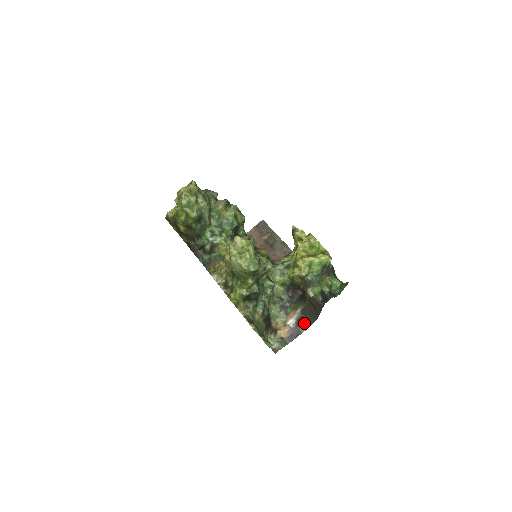
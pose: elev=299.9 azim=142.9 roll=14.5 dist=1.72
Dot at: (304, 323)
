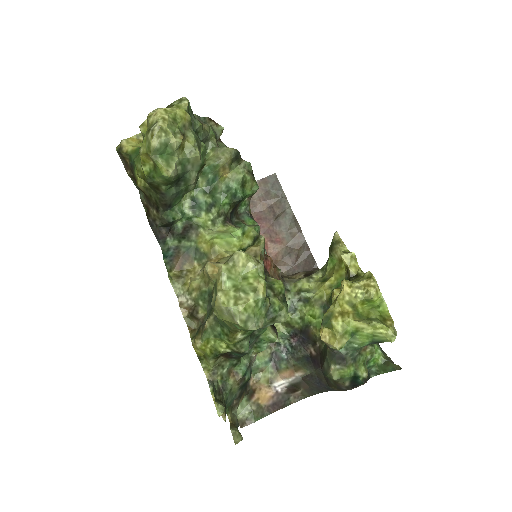
Dot at: (300, 391)
